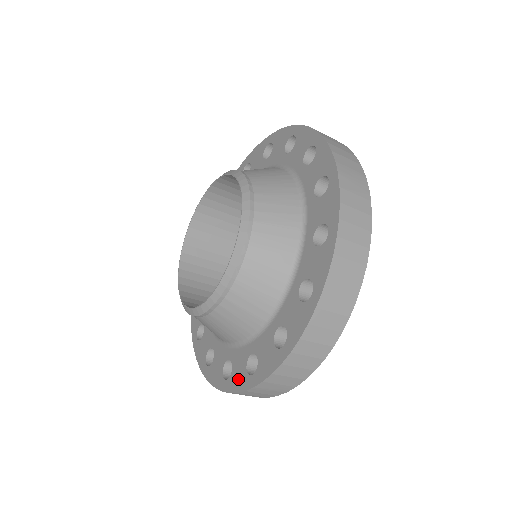
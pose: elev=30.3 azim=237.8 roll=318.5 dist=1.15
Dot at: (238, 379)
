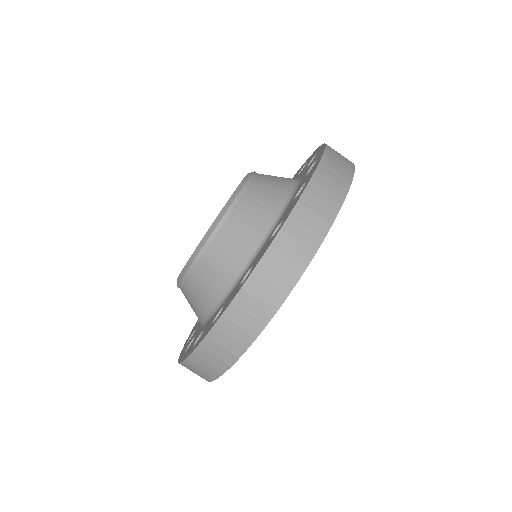
Dot at: (187, 351)
